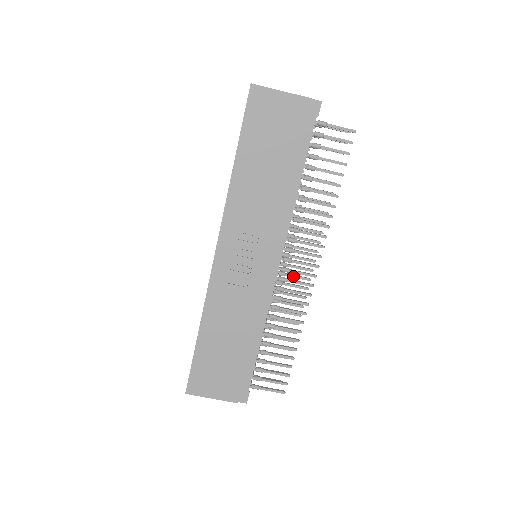
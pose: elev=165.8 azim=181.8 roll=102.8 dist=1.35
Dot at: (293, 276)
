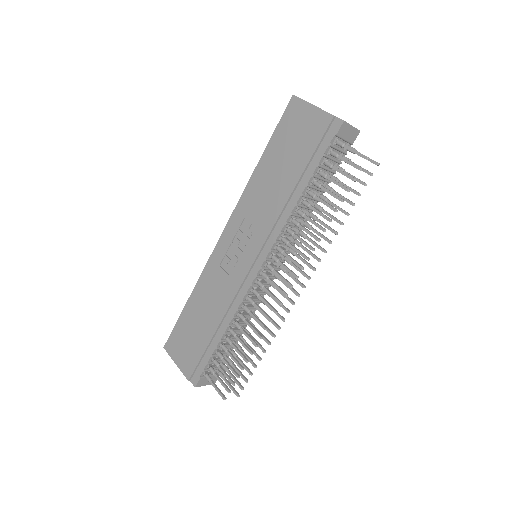
Dot at: occluded
